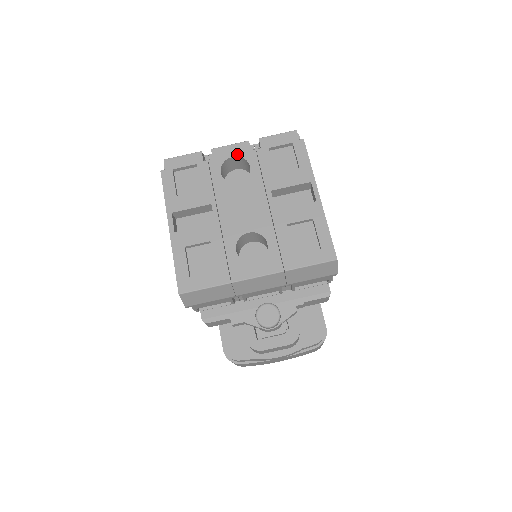
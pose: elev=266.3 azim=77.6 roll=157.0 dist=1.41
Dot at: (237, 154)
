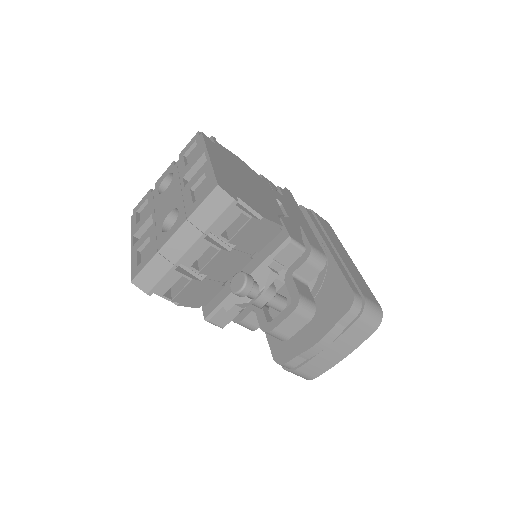
Dot at: (167, 174)
